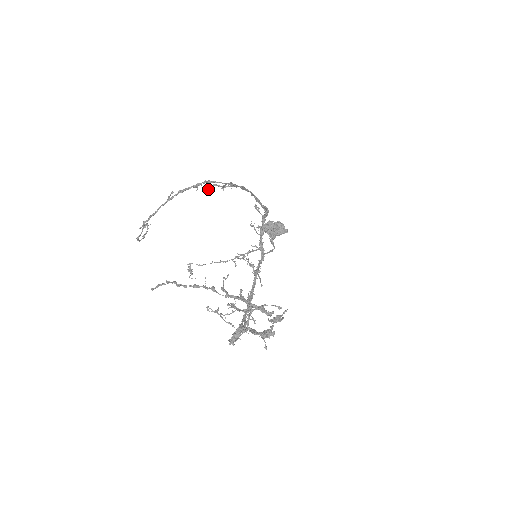
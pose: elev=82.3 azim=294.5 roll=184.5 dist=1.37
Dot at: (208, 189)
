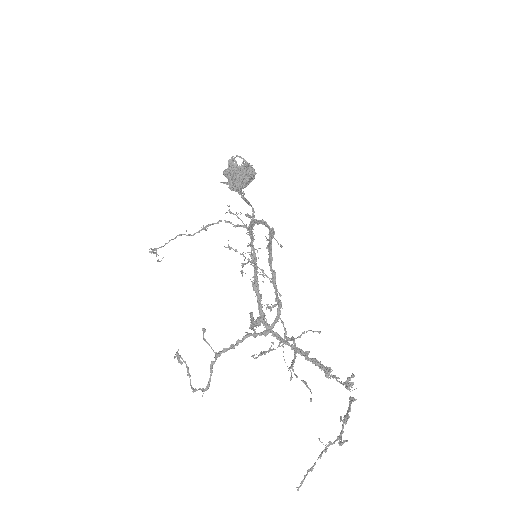
Dot at: (285, 362)
